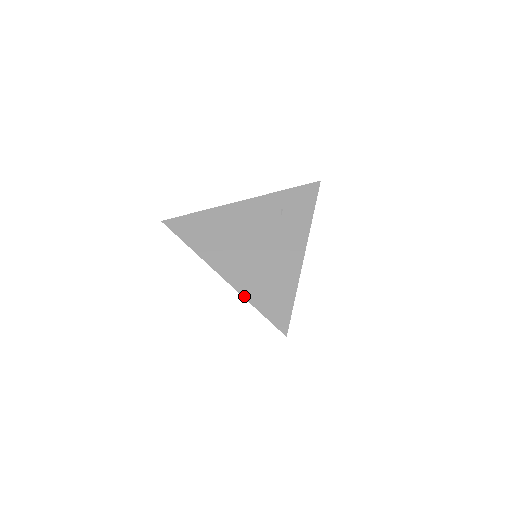
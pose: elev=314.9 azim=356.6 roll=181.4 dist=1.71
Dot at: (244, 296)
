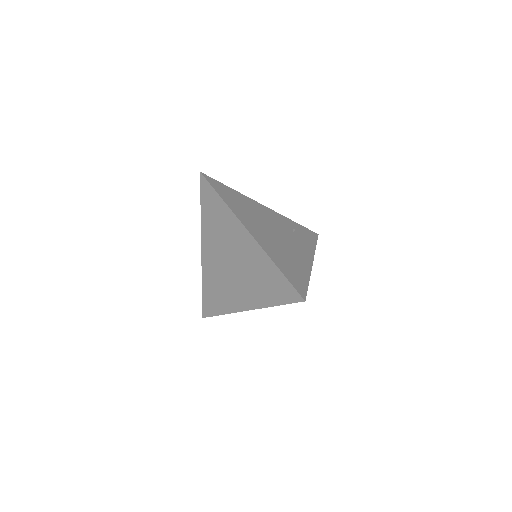
Dot at: (269, 255)
